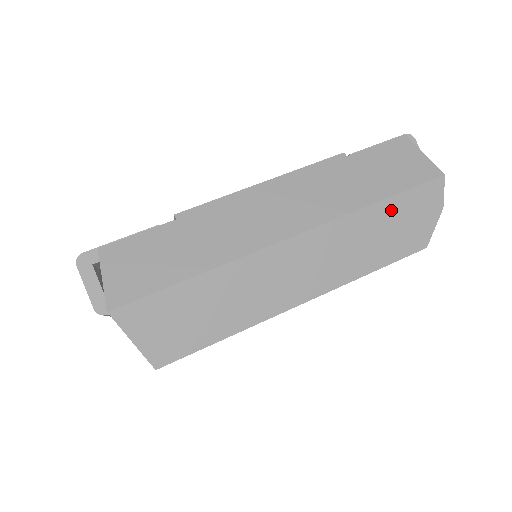
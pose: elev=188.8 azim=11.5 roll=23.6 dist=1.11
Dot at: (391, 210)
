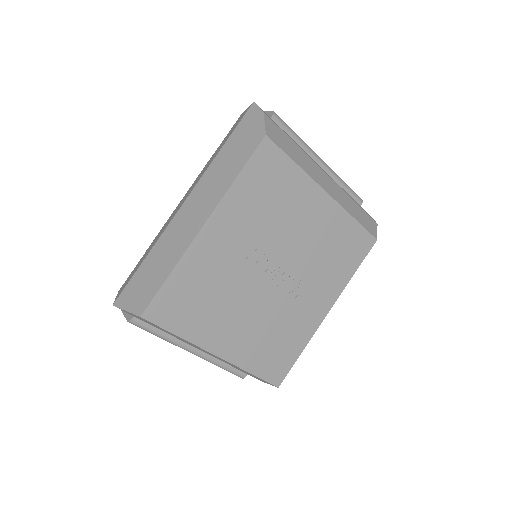
Dot at: (231, 144)
